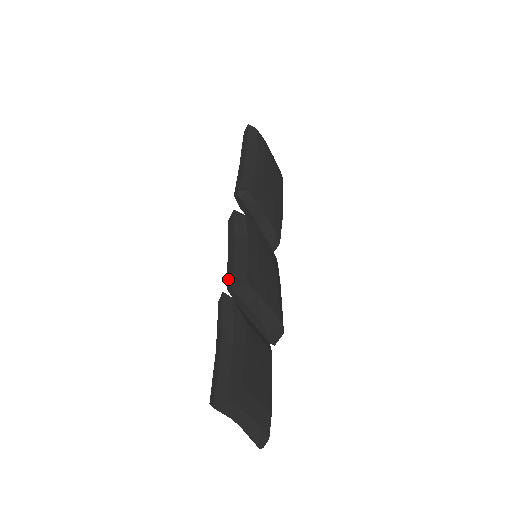
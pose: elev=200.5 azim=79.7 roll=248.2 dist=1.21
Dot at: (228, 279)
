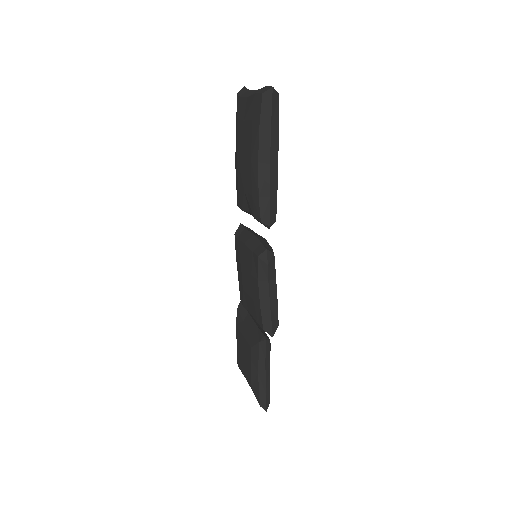
Dot at: (264, 322)
